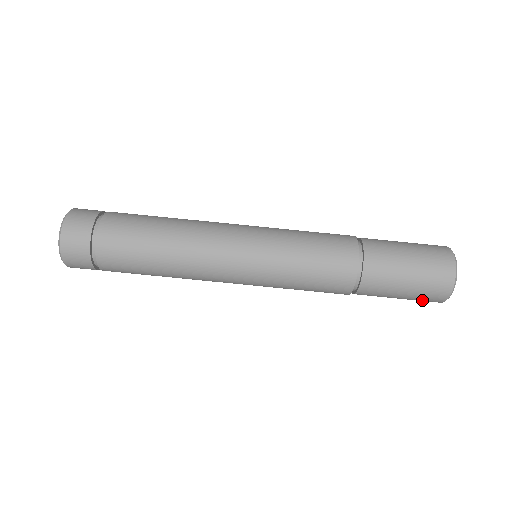
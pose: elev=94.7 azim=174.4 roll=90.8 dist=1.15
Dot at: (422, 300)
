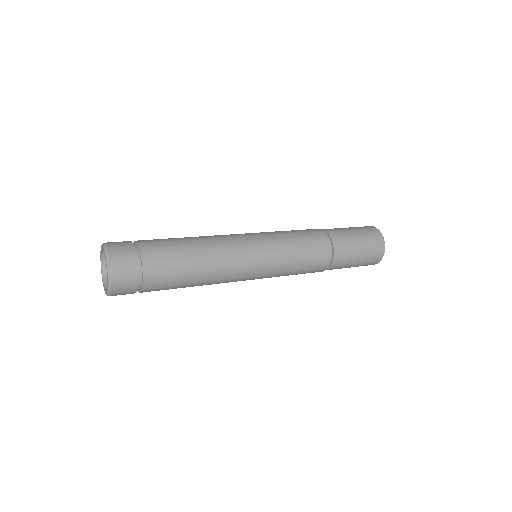
Dot at: occluded
